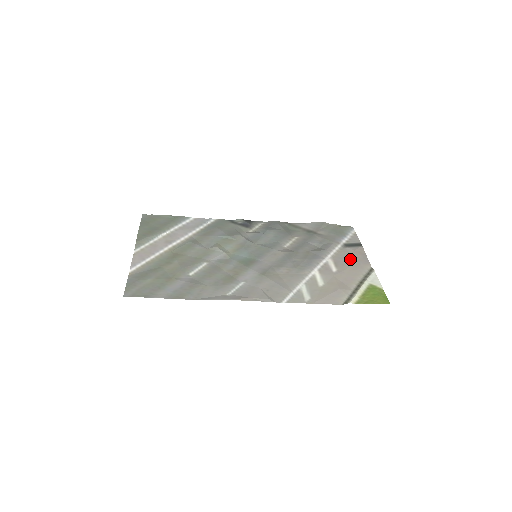
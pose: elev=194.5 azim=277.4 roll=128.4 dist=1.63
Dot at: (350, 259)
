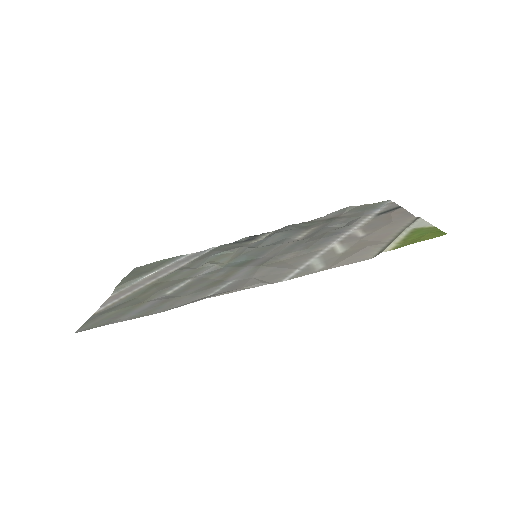
Dot at: (384, 221)
